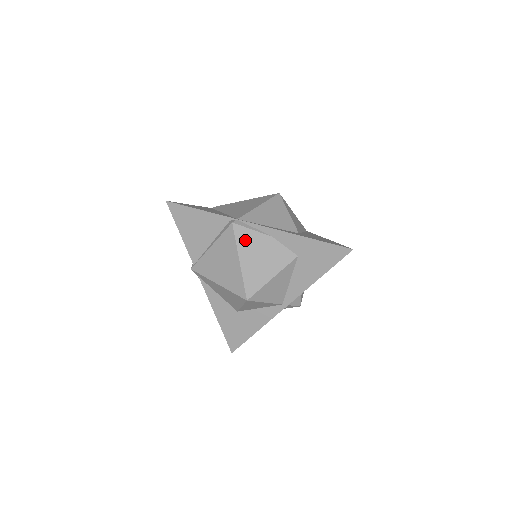
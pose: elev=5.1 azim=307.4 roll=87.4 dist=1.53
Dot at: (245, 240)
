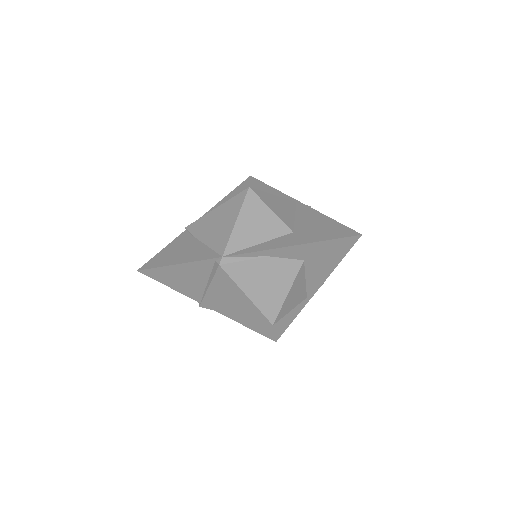
Dot at: (242, 274)
